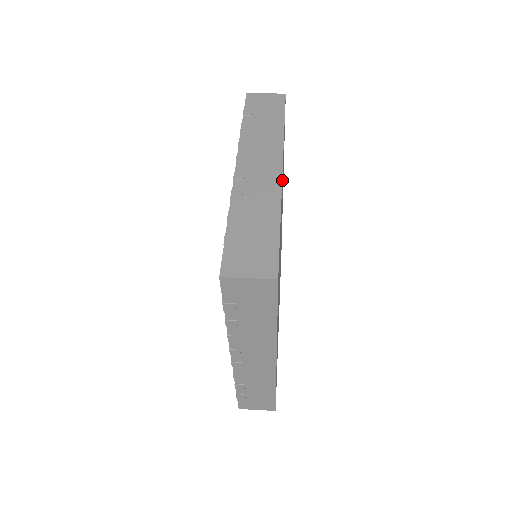
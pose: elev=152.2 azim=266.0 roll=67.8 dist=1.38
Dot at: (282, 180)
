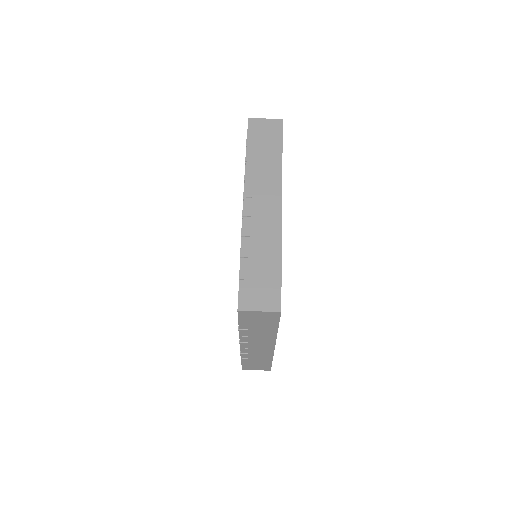
Dot at: occluded
